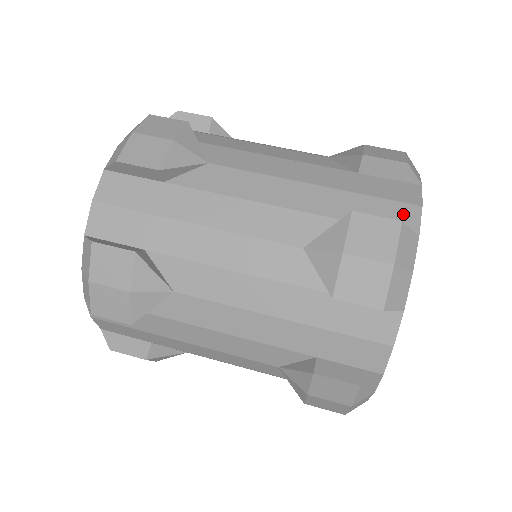
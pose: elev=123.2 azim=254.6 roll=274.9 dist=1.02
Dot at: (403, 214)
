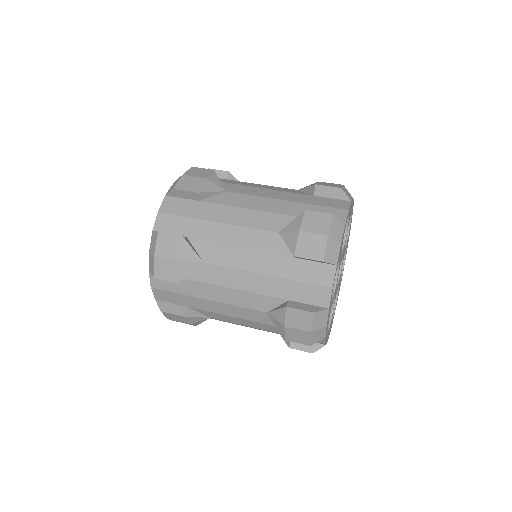
Dot at: occluded
